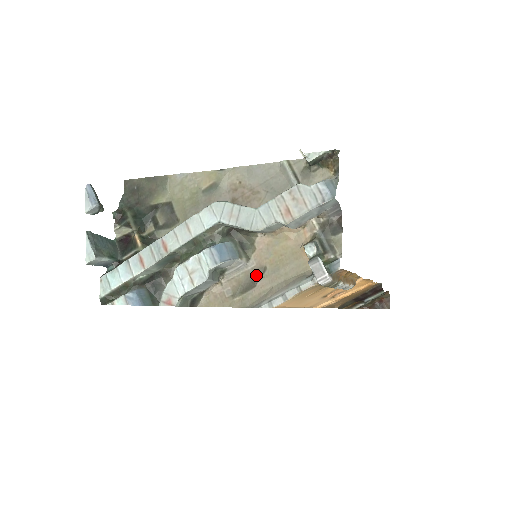
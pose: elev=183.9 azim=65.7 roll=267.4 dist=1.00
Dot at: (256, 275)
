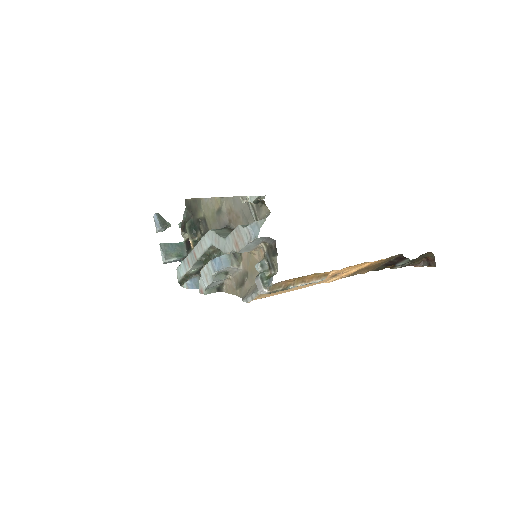
Dot at: (244, 276)
